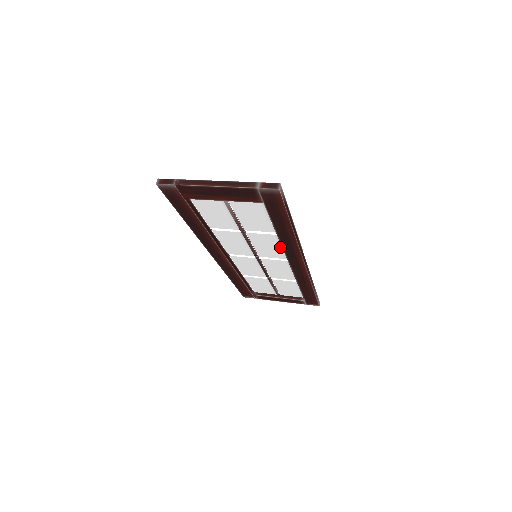
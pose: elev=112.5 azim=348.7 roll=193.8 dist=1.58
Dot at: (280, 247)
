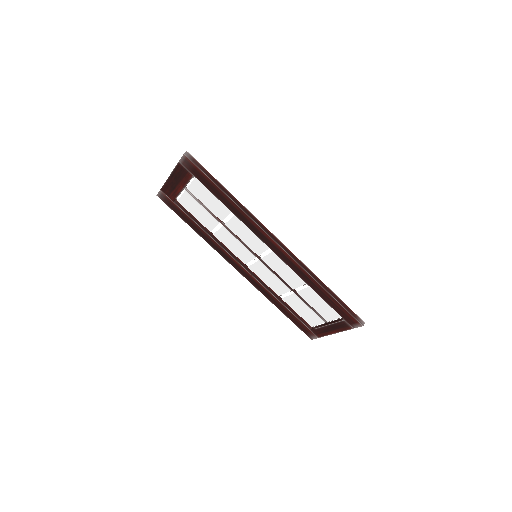
Dot at: occluded
